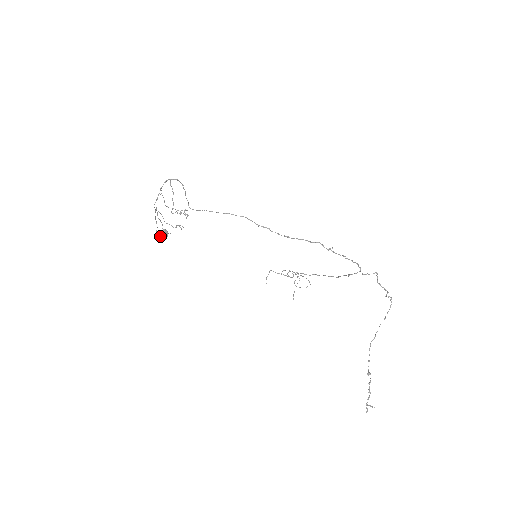
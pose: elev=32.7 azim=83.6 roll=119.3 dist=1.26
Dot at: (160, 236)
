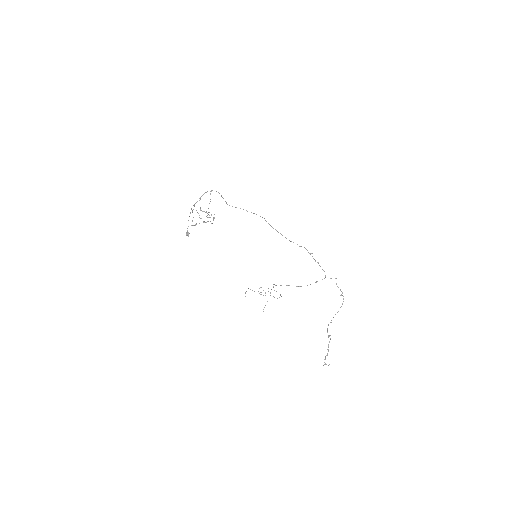
Dot at: (196, 224)
